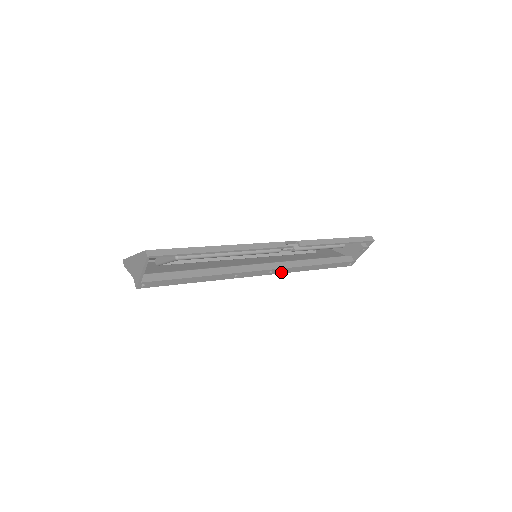
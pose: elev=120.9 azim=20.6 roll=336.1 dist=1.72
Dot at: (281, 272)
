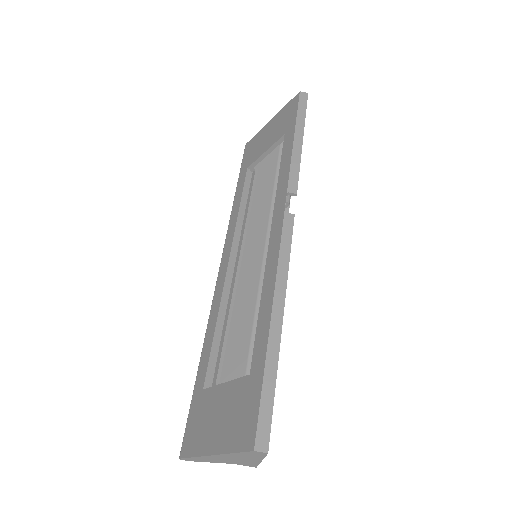
Dot at: occluded
